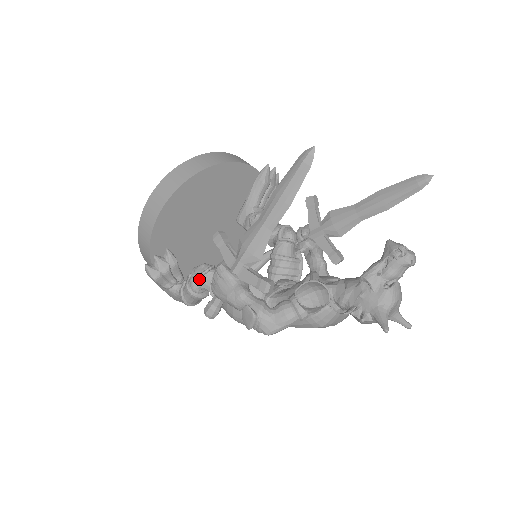
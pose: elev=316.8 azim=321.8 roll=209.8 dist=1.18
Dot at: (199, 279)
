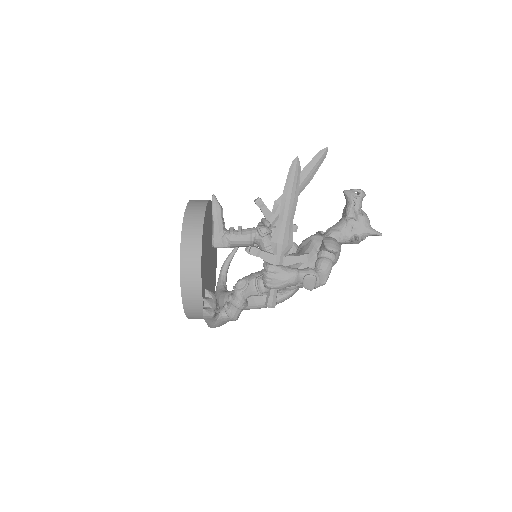
Dot at: (245, 291)
